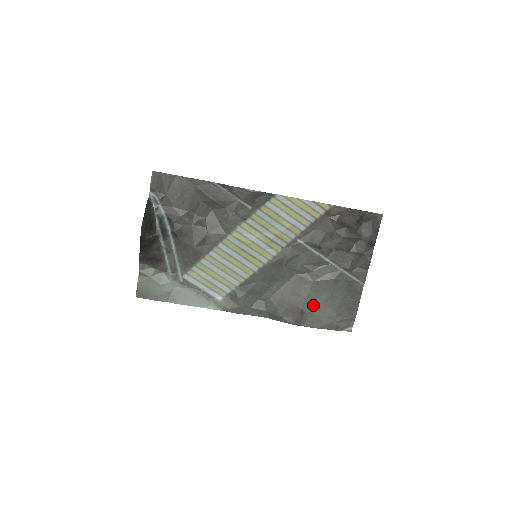
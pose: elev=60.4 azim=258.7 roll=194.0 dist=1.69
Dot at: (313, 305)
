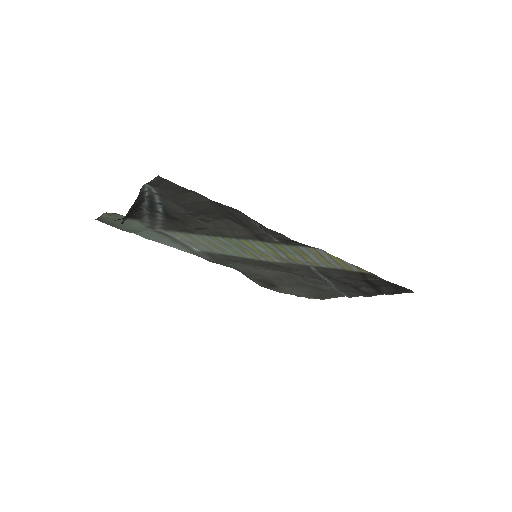
Dot at: (289, 288)
